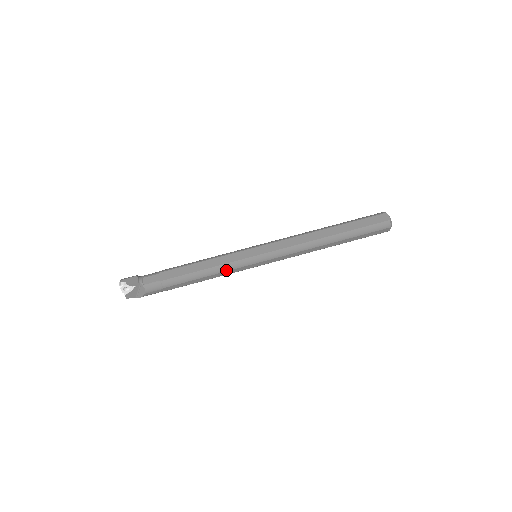
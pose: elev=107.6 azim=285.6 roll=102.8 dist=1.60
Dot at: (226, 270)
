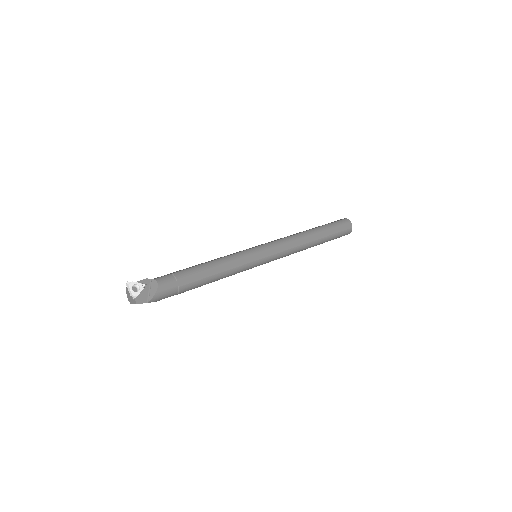
Dot at: (234, 259)
